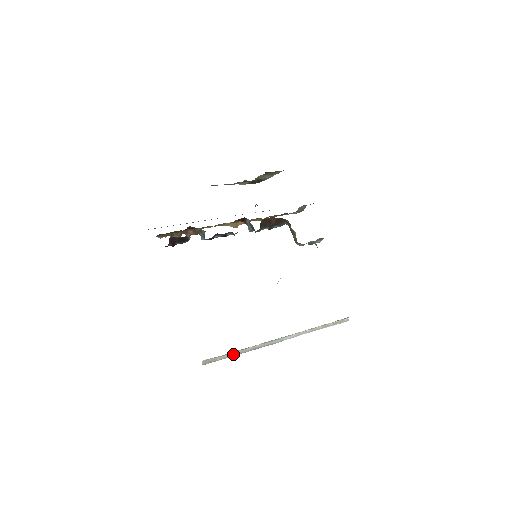
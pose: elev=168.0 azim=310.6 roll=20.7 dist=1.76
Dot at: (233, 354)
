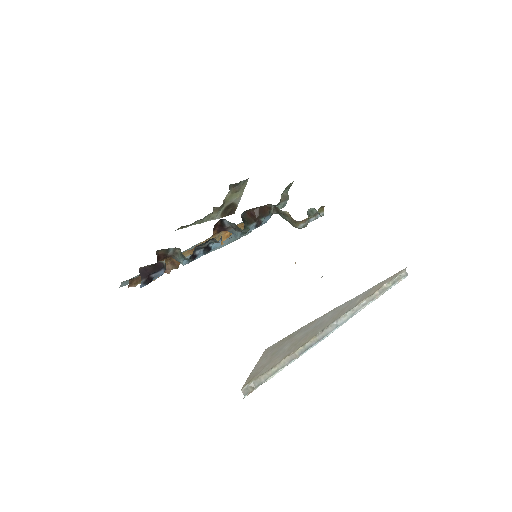
Dot at: (280, 366)
